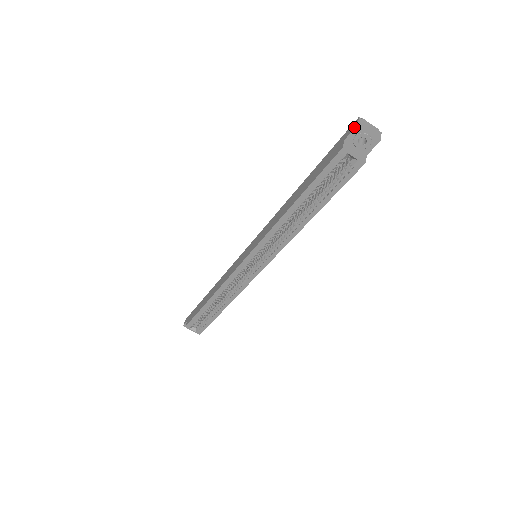
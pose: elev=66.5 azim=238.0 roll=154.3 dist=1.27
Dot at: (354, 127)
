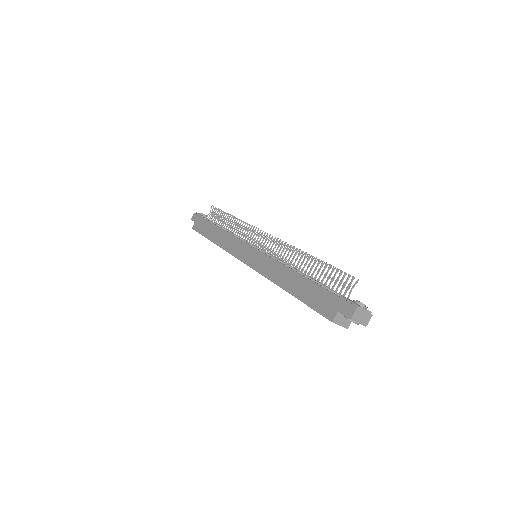
Dot at: (348, 315)
